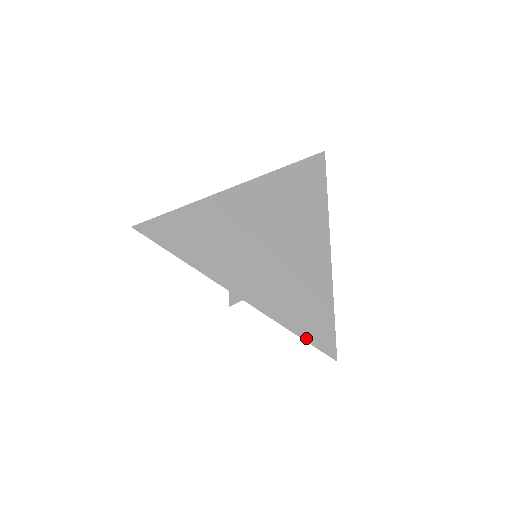
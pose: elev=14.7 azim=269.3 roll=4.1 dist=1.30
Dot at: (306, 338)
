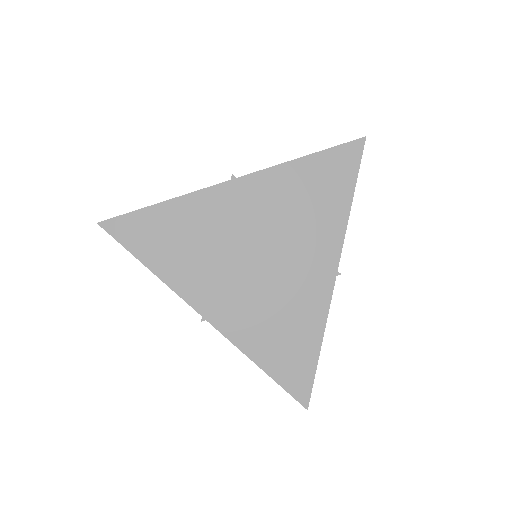
Dot at: (276, 378)
